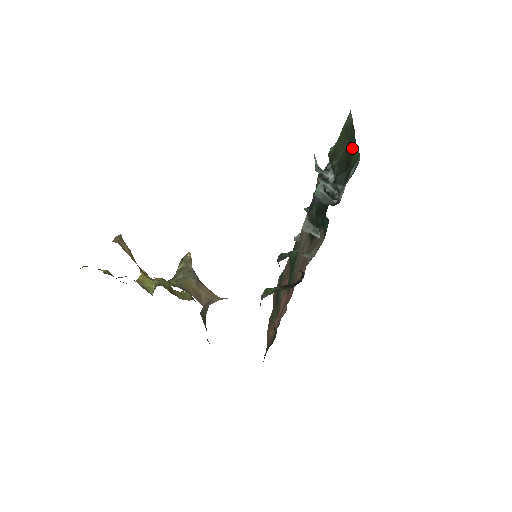
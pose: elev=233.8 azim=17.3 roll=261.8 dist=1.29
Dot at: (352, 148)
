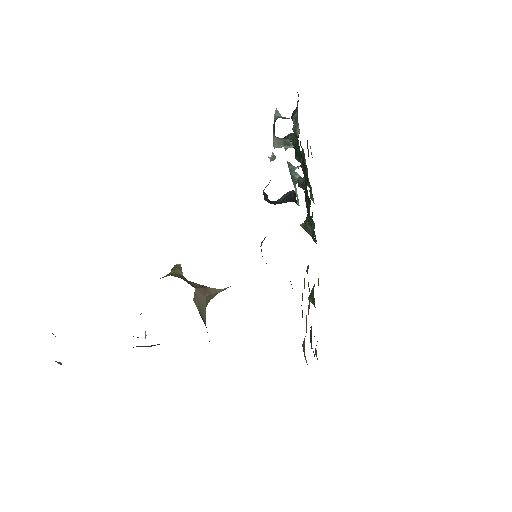
Dot at: occluded
